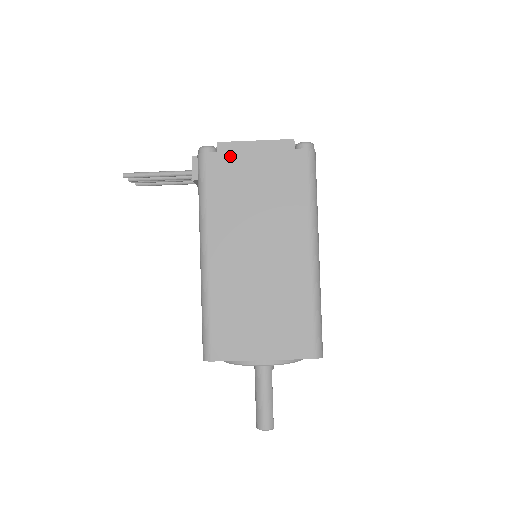
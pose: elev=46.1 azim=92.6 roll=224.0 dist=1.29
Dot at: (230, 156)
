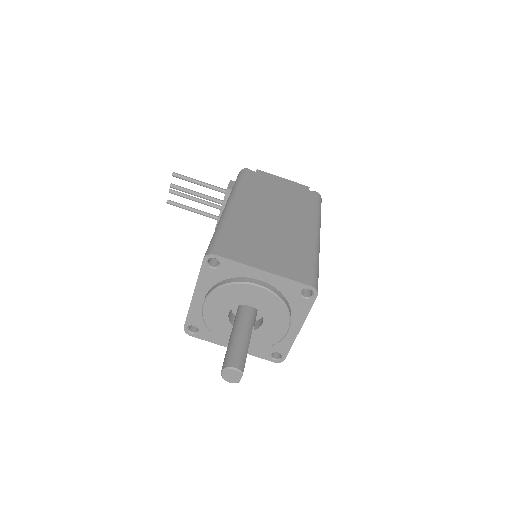
Dot at: (264, 176)
